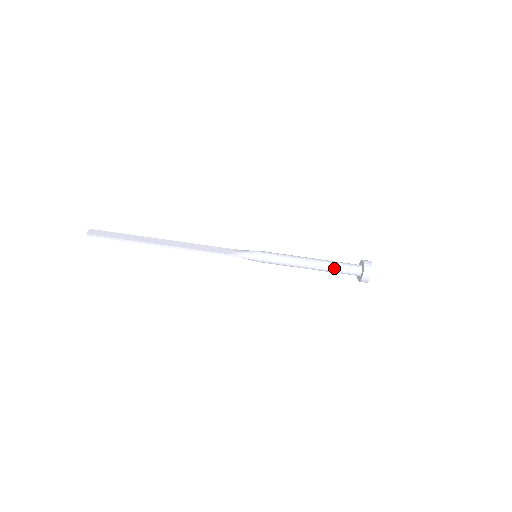
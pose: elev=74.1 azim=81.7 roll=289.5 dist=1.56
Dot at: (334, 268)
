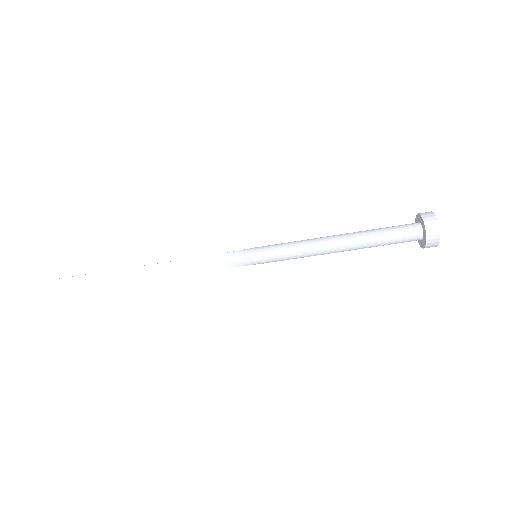
Dot at: occluded
